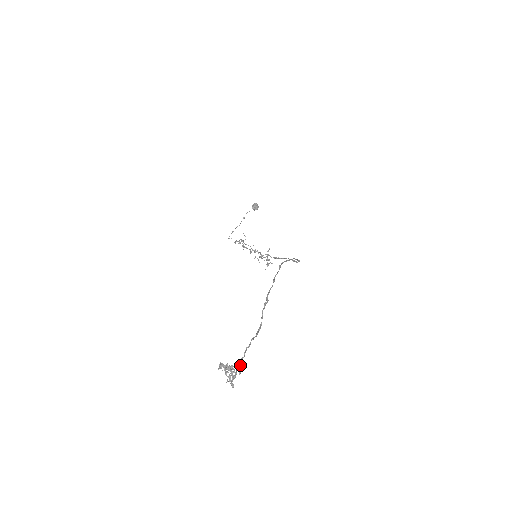
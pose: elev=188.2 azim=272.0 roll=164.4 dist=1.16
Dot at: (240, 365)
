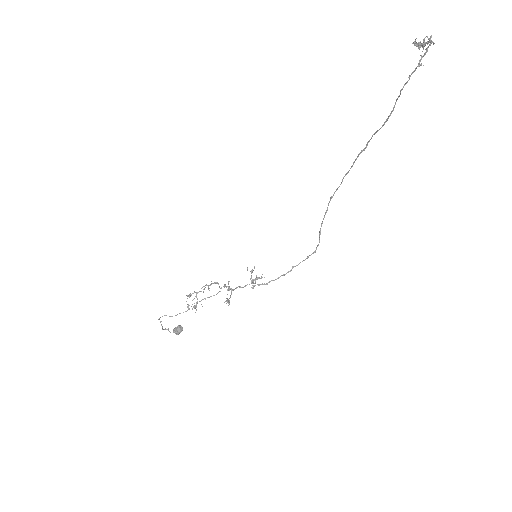
Dot at: (415, 69)
